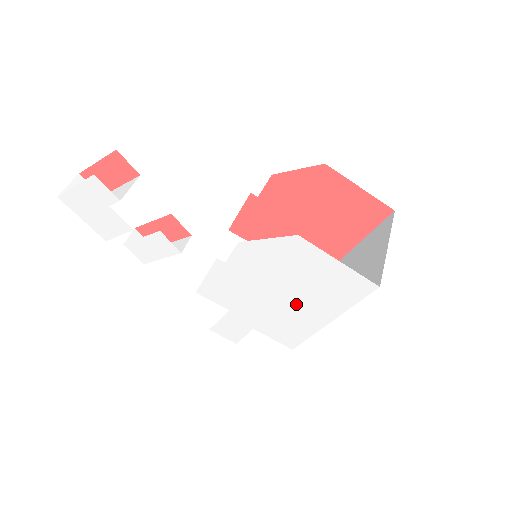
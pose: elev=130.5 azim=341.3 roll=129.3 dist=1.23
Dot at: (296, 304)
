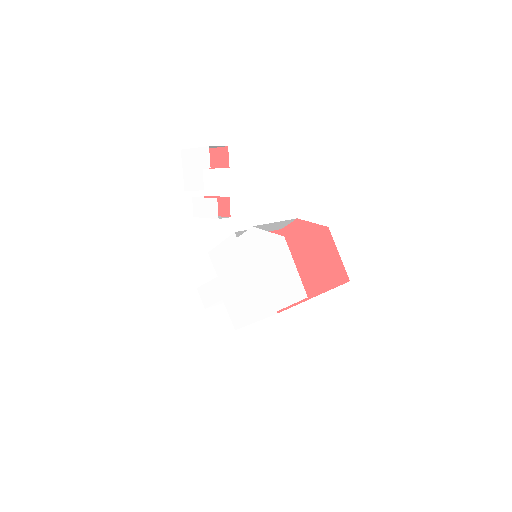
Dot at: (257, 290)
